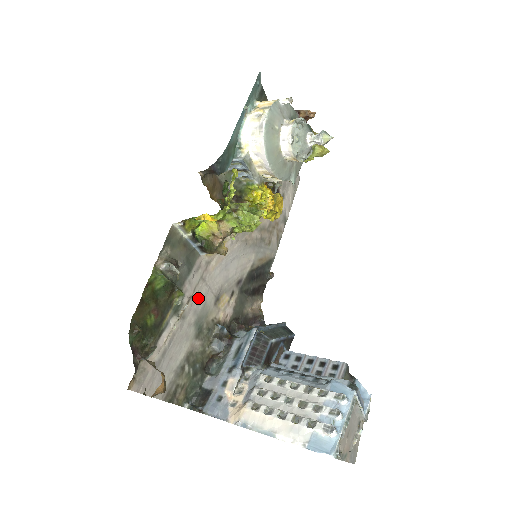
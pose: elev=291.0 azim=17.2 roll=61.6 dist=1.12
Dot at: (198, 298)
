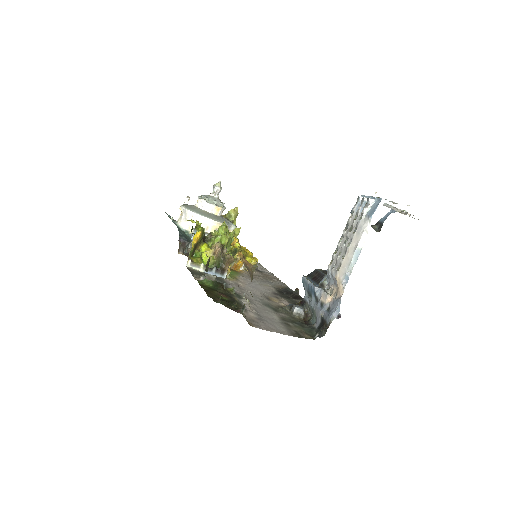
Dot at: (250, 296)
